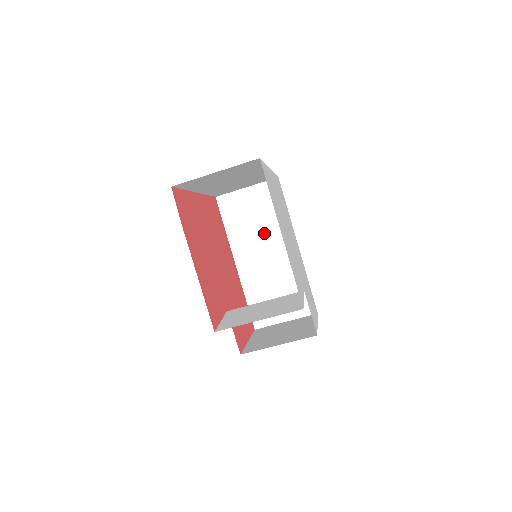
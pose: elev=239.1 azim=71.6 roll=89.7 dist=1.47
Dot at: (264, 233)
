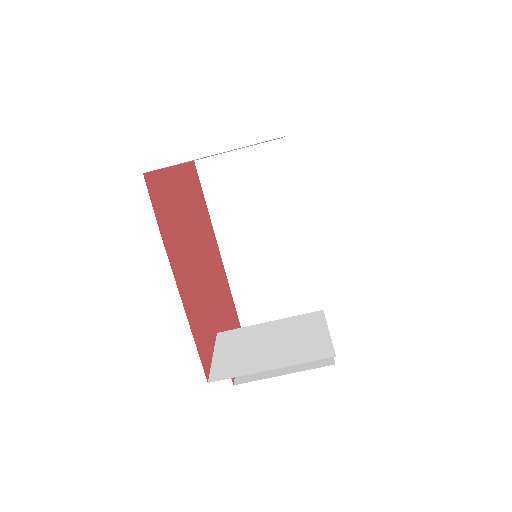
Dot at: (258, 212)
